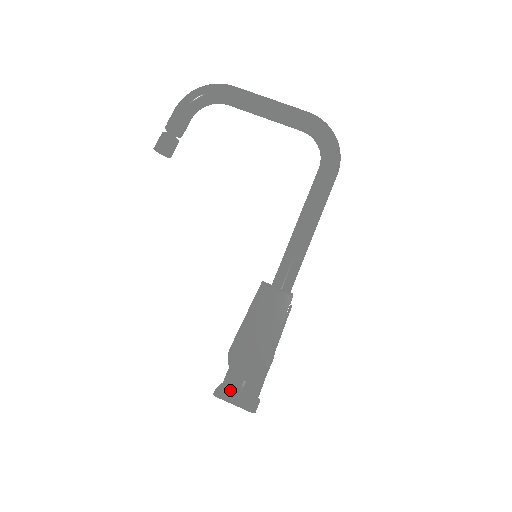
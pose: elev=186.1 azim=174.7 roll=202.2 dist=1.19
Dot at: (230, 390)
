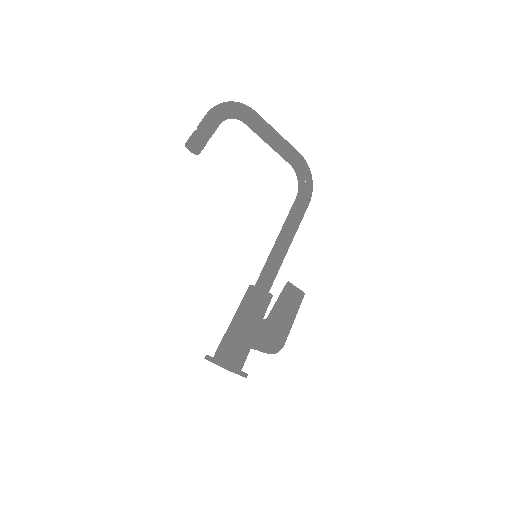
Dot at: (231, 361)
